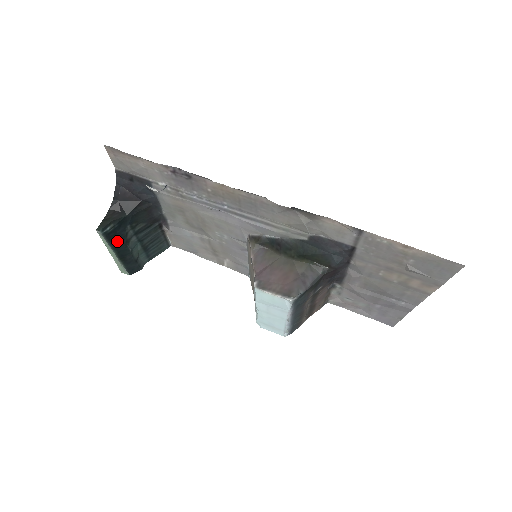
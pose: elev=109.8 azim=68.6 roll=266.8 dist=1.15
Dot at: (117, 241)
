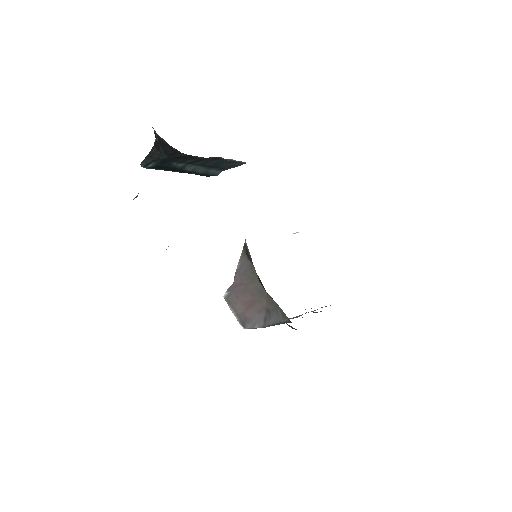
Dot at: (169, 168)
